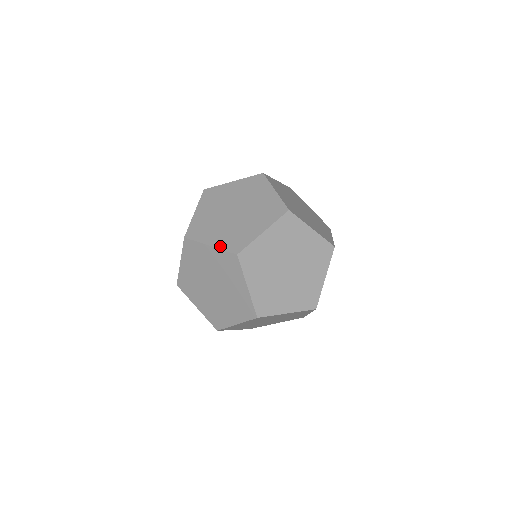
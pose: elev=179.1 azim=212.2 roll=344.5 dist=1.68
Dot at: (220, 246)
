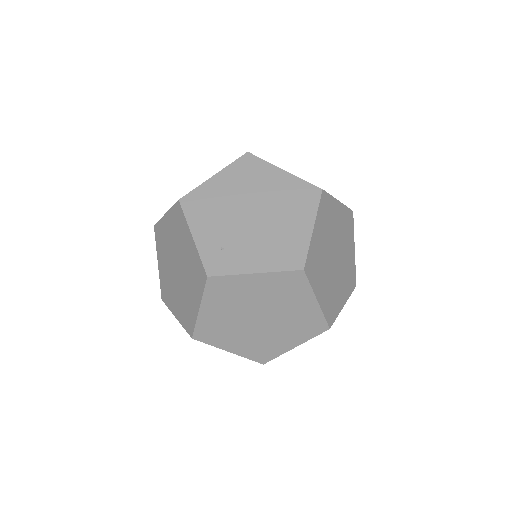
Dot at: (180, 321)
